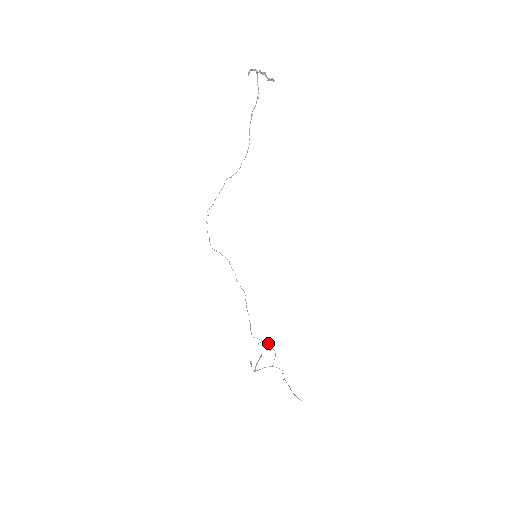
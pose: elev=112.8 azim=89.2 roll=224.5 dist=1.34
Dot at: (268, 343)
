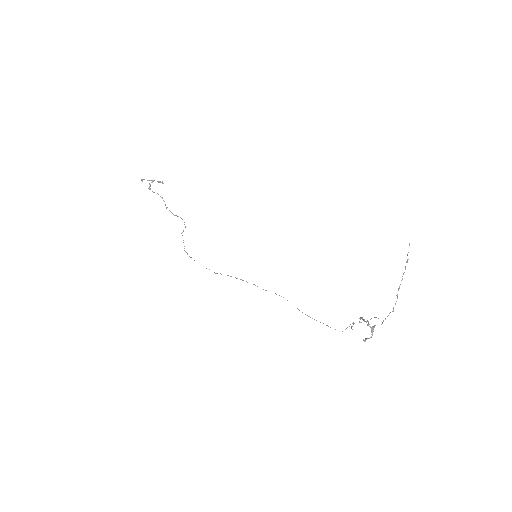
Dot at: occluded
